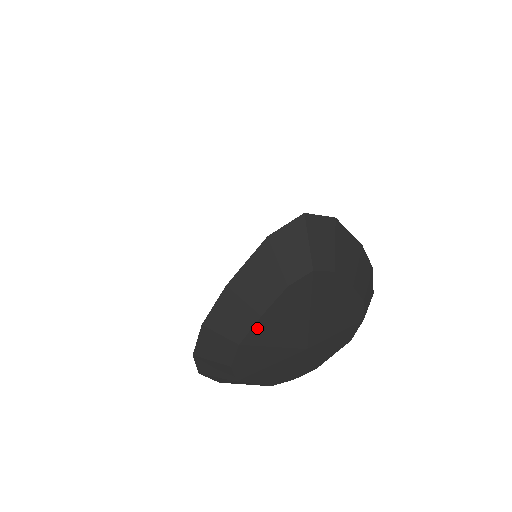
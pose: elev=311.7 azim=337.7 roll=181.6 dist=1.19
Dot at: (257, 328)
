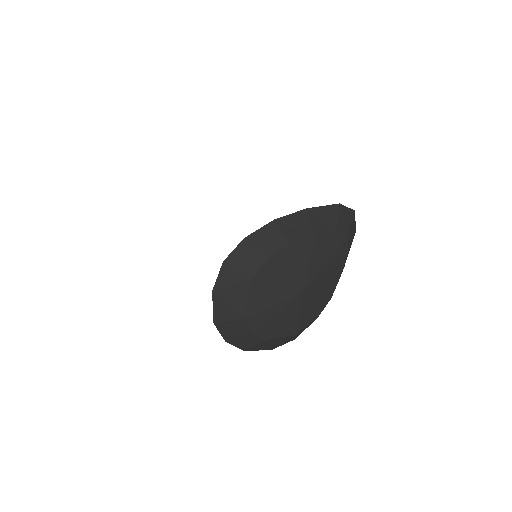
Dot at: (306, 242)
